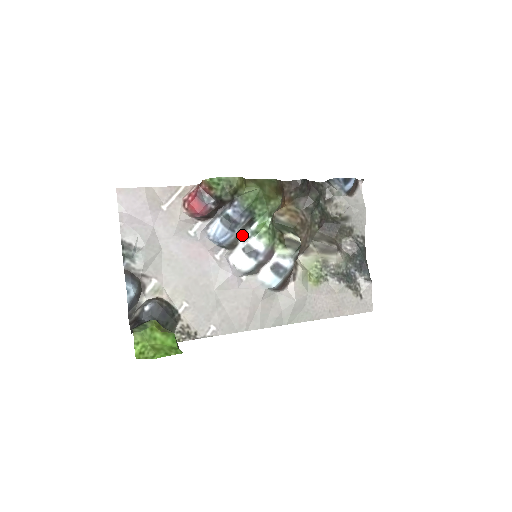
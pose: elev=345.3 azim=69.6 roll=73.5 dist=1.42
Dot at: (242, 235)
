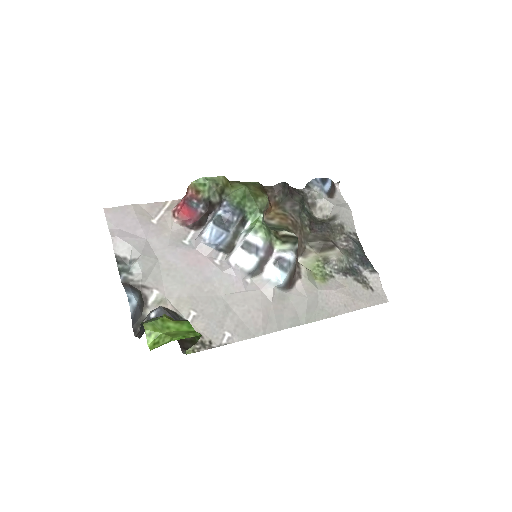
Dot at: (237, 236)
